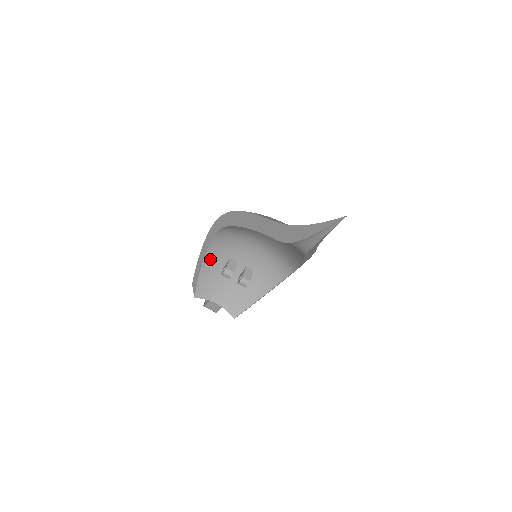
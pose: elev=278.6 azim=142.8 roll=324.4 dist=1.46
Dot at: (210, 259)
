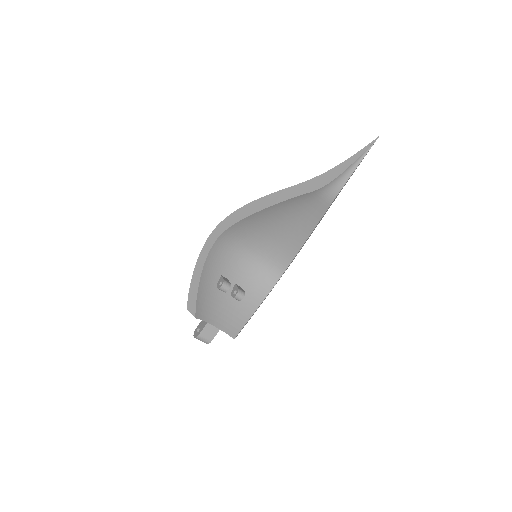
Dot at: (206, 275)
